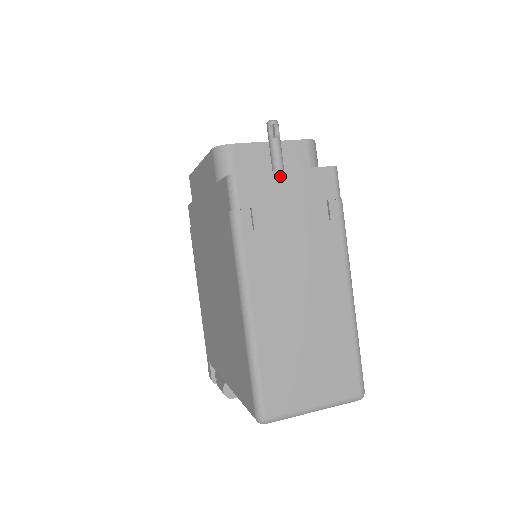
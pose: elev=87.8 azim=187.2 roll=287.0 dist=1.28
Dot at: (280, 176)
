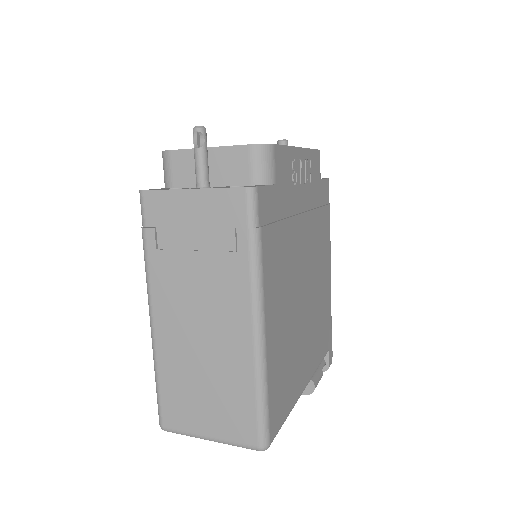
Dot at: (185, 195)
